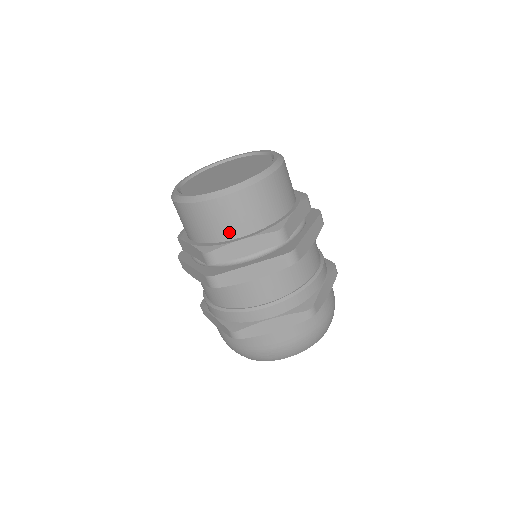
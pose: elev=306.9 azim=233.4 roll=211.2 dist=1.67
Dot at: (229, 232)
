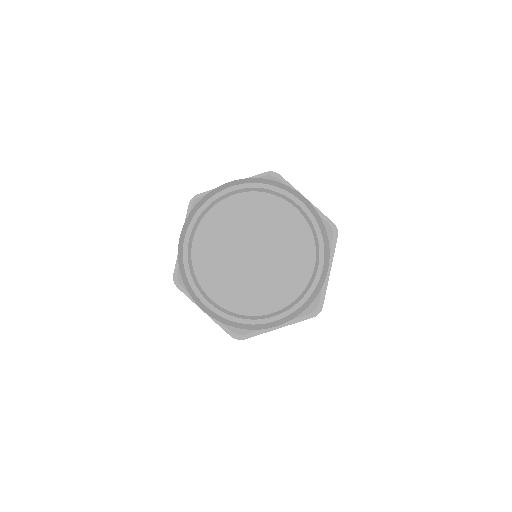
Dot at: occluded
